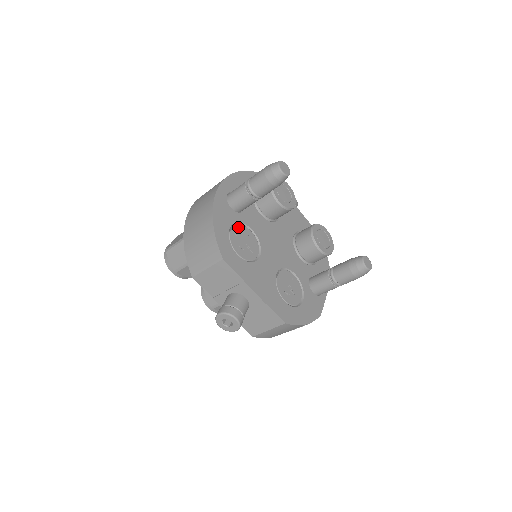
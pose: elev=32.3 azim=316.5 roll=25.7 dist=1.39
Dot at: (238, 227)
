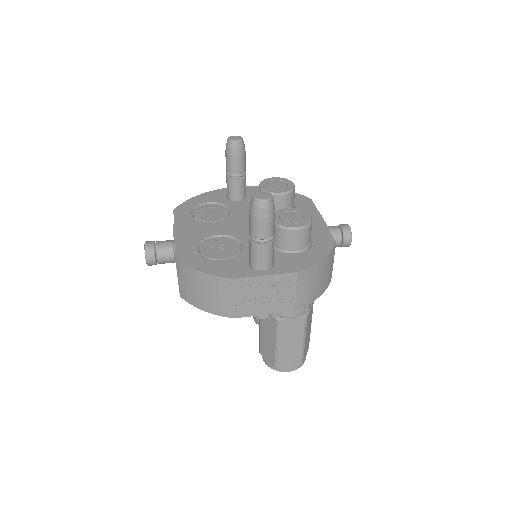
Dot at: (218, 205)
